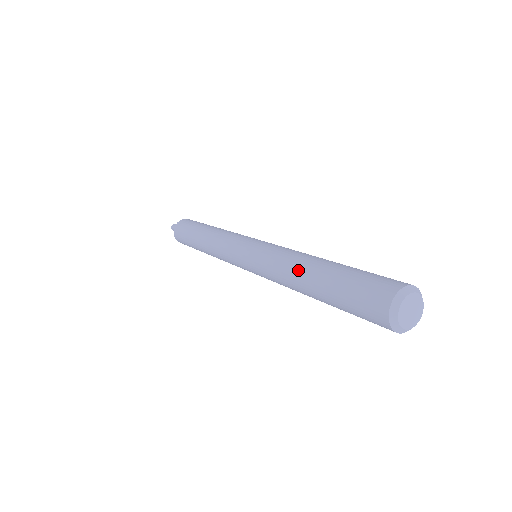
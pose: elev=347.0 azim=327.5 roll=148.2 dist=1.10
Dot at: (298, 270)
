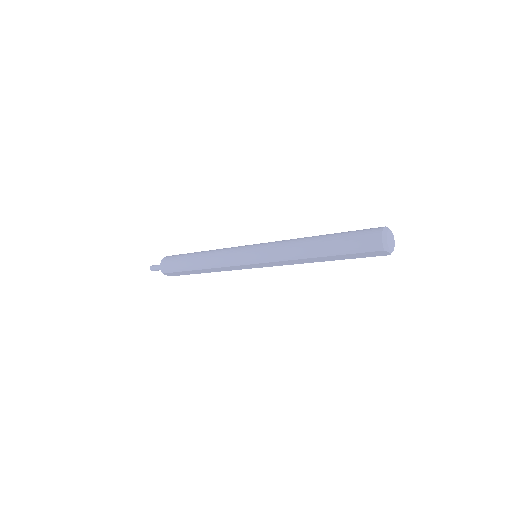
Dot at: (309, 237)
